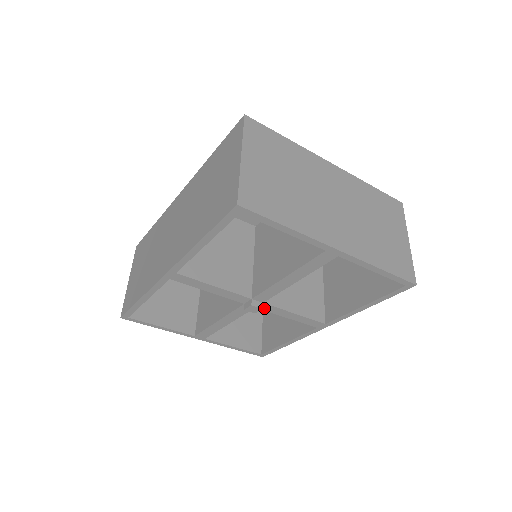
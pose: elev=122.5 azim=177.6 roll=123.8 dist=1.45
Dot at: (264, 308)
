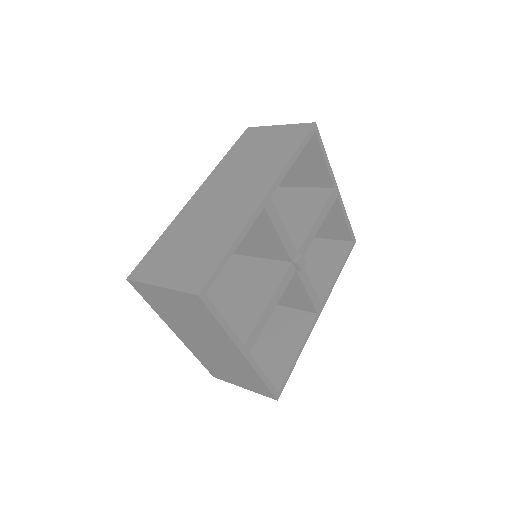
Dot at: (299, 272)
